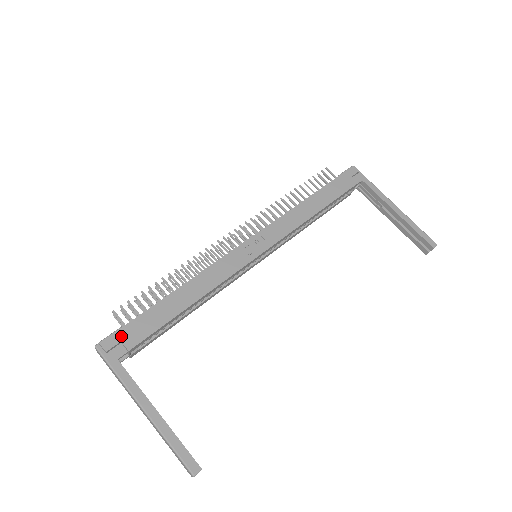
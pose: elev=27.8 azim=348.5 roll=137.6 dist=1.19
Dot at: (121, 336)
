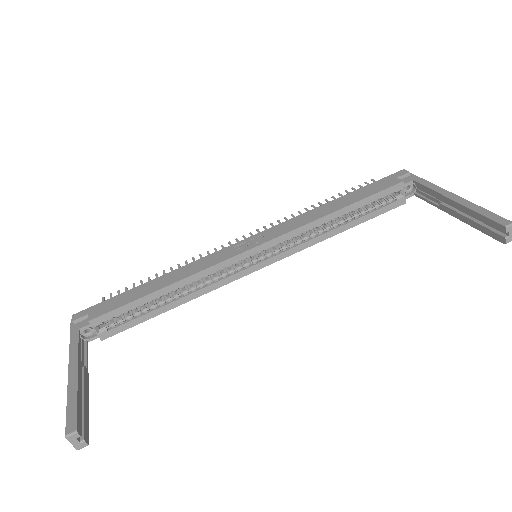
Dot at: (91, 310)
